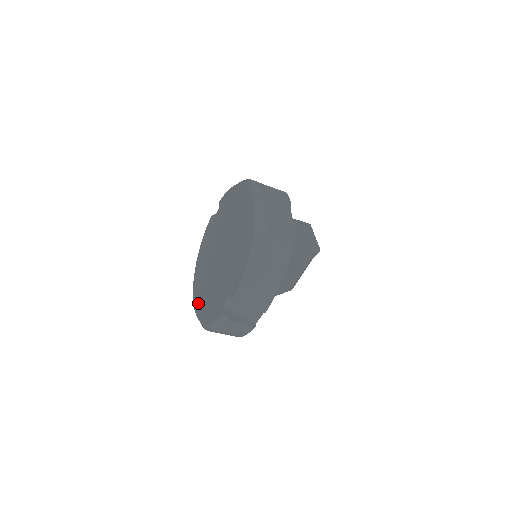
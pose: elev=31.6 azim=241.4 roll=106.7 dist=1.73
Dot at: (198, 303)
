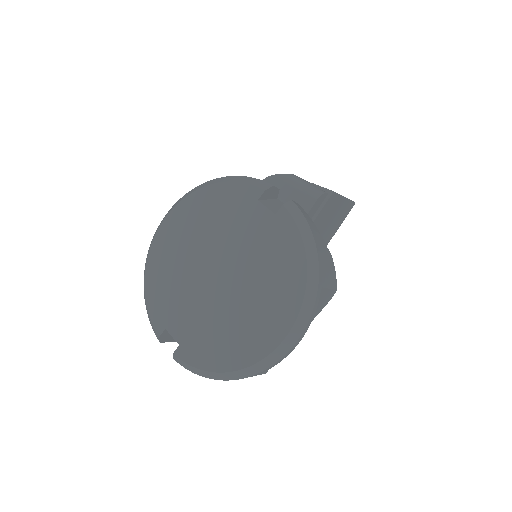
Dot at: (160, 248)
